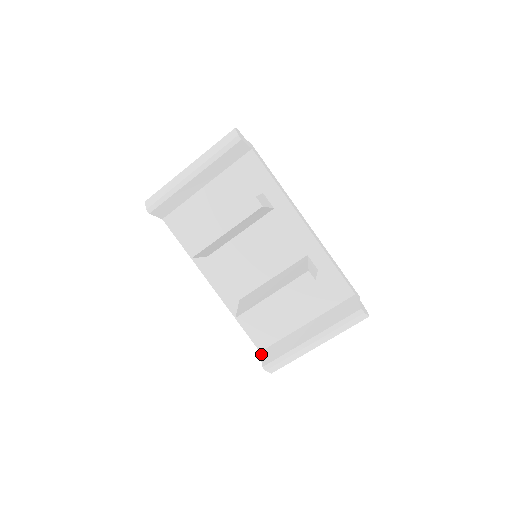
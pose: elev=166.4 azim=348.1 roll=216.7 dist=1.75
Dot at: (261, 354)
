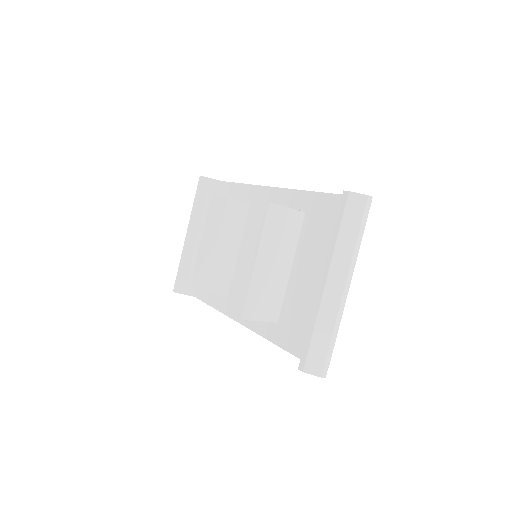
Dot at: occluded
